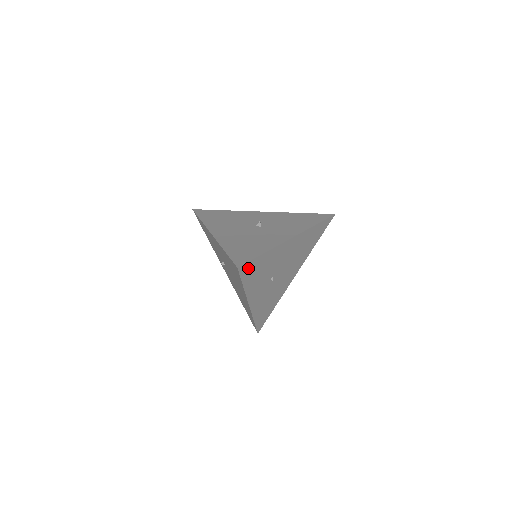
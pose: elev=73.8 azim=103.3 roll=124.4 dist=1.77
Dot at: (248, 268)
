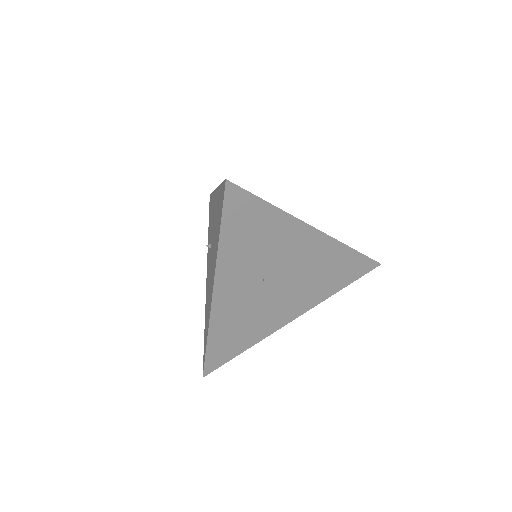
Dot at: (240, 205)
